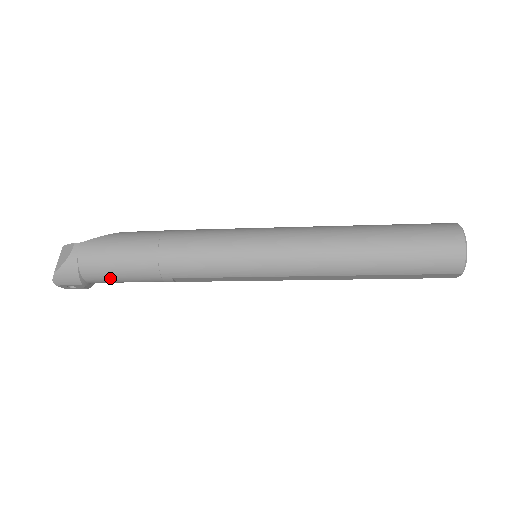
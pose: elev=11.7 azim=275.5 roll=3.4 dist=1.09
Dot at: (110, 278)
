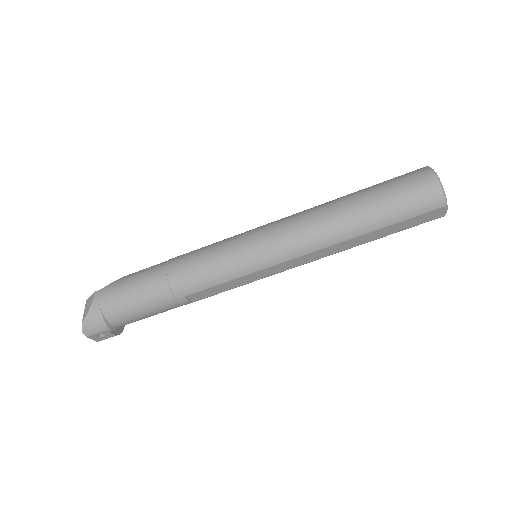
Dot at: (131, 314)
